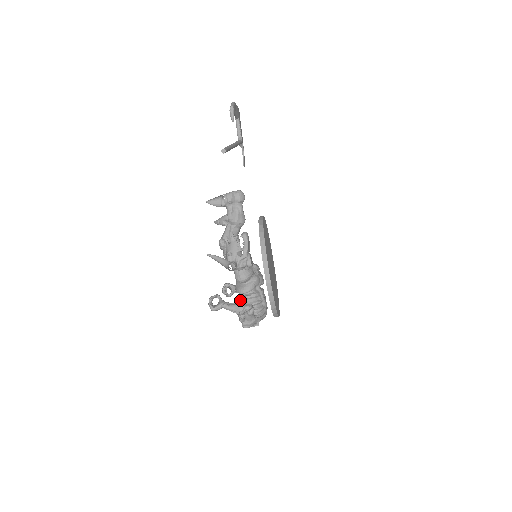
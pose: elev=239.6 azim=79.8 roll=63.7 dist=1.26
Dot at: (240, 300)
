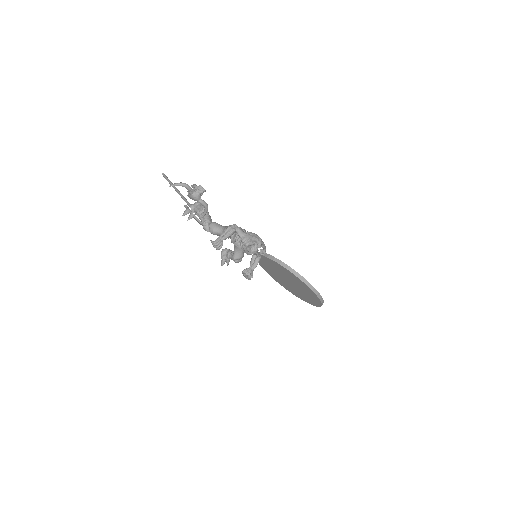
Dot at: (236, 241)
